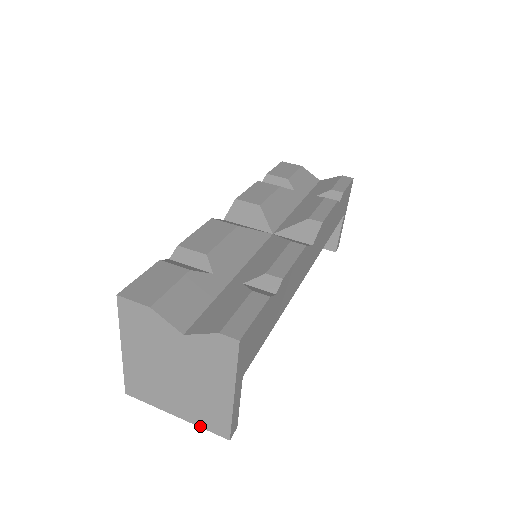
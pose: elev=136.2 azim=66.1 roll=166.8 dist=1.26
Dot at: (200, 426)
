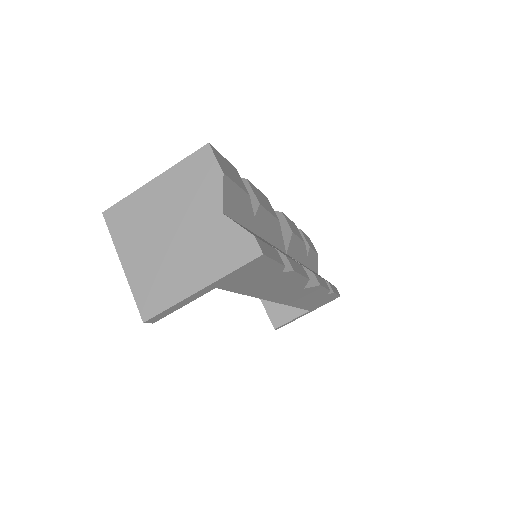
Dot at: (133, 290)
